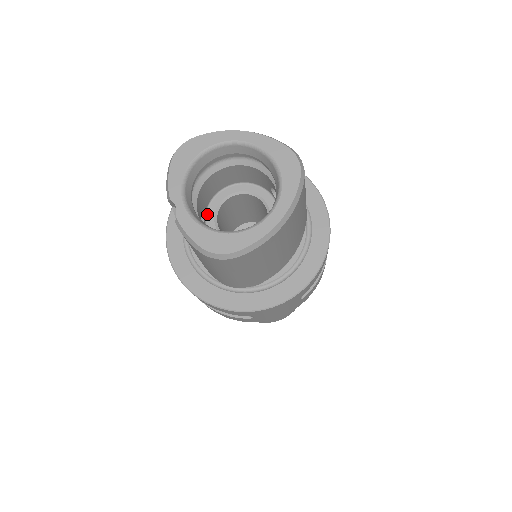
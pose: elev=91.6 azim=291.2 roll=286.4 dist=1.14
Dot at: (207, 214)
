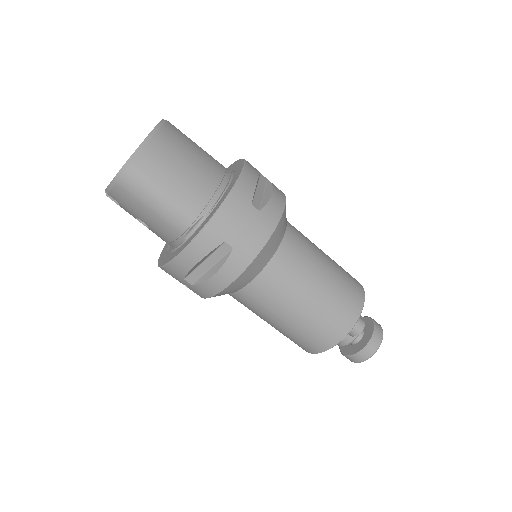
Dot at: occluded
